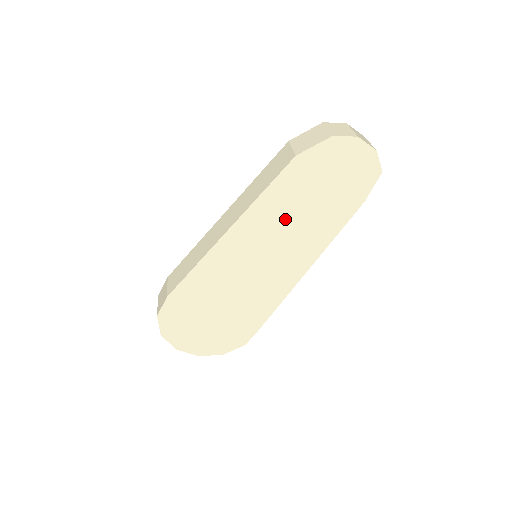
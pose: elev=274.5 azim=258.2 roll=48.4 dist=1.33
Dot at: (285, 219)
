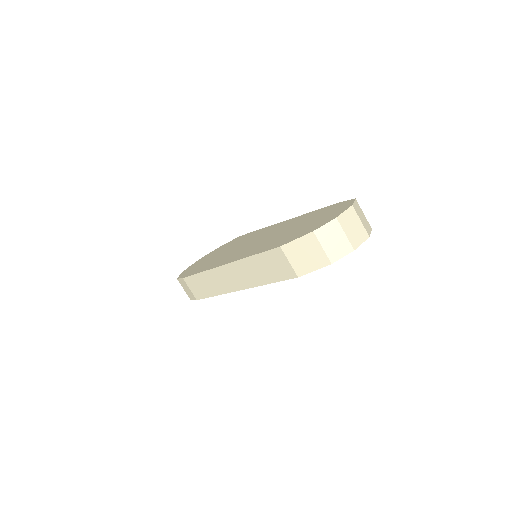
Dot at: occluded
